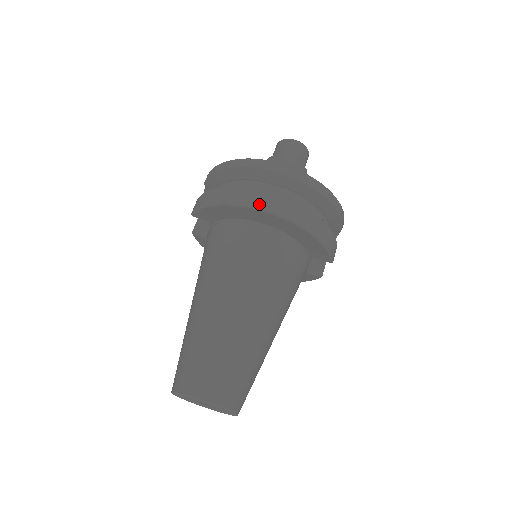
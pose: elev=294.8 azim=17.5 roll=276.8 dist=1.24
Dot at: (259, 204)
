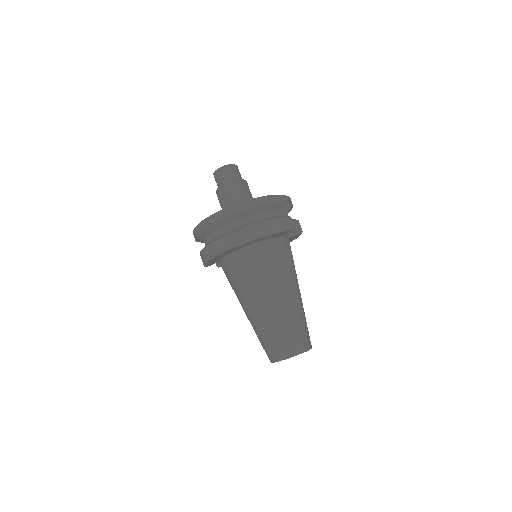
Dot at: (225, 247)
